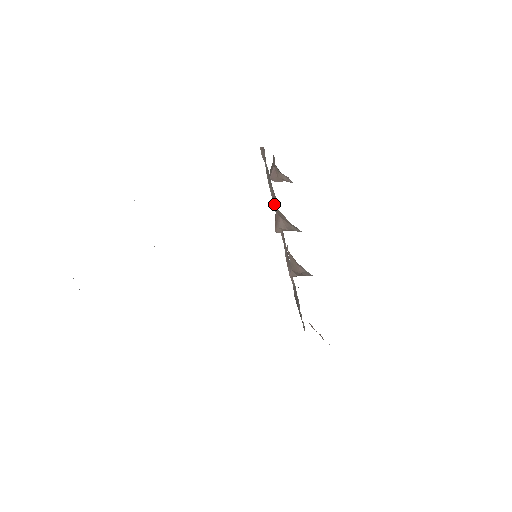
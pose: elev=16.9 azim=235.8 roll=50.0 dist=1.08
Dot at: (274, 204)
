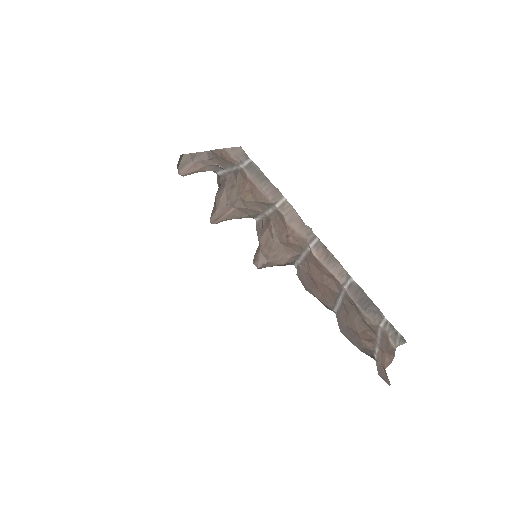
Dot at: (246, 198)
